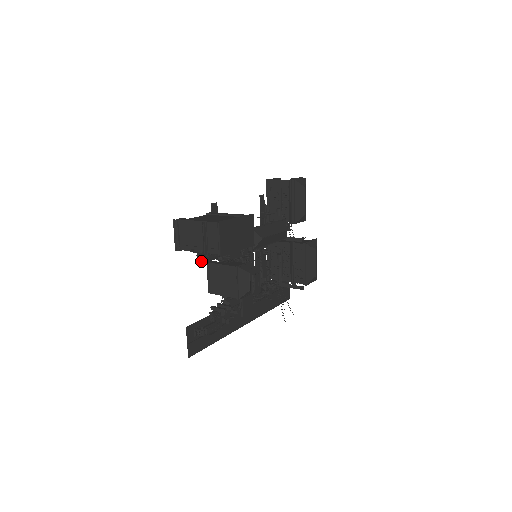
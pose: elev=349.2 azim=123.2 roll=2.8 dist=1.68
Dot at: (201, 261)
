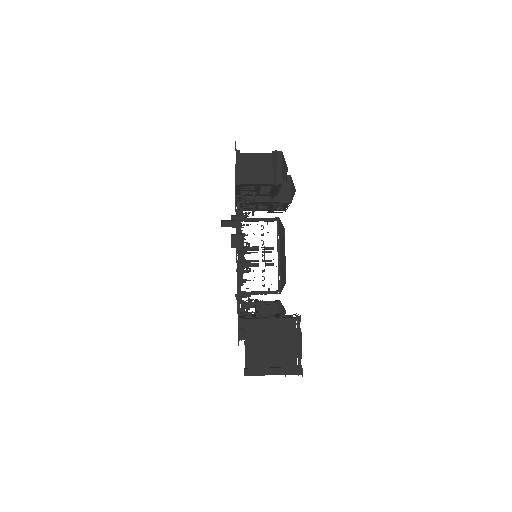
Dot at: occluded
